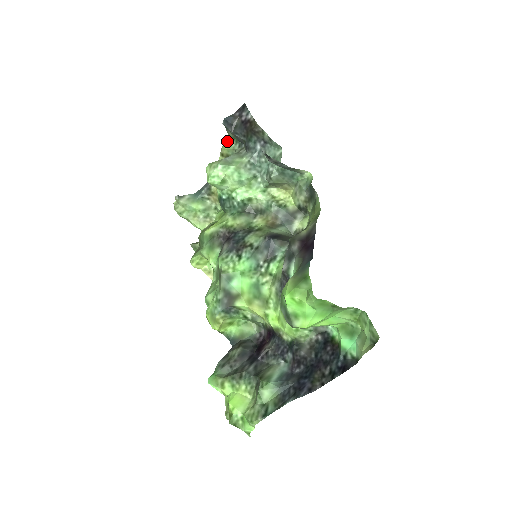
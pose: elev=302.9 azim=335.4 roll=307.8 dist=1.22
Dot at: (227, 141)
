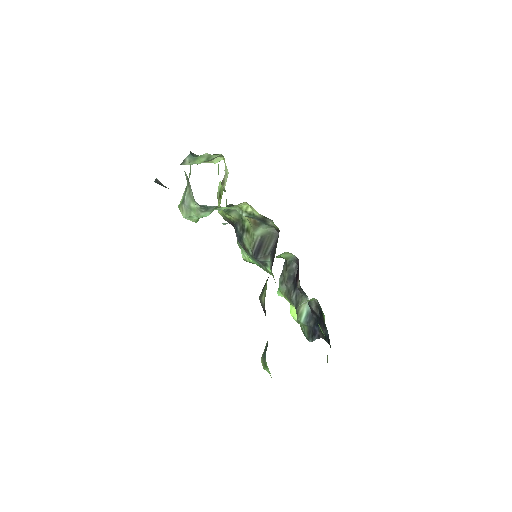
Dot at: occluded
